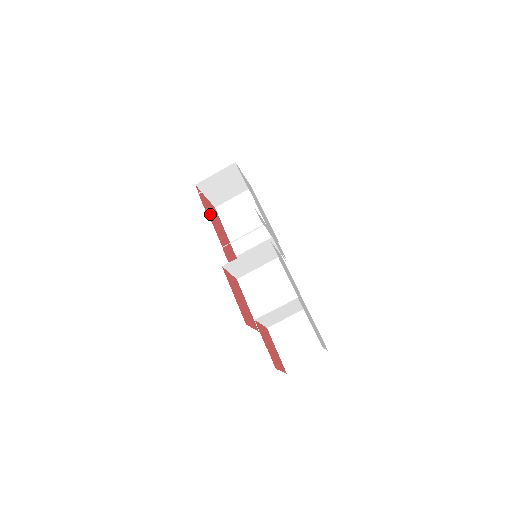
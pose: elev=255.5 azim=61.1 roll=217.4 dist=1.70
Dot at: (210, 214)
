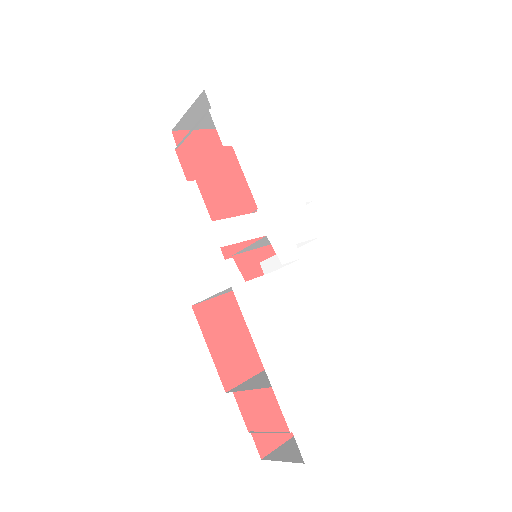
Dot at: (203, 172)
